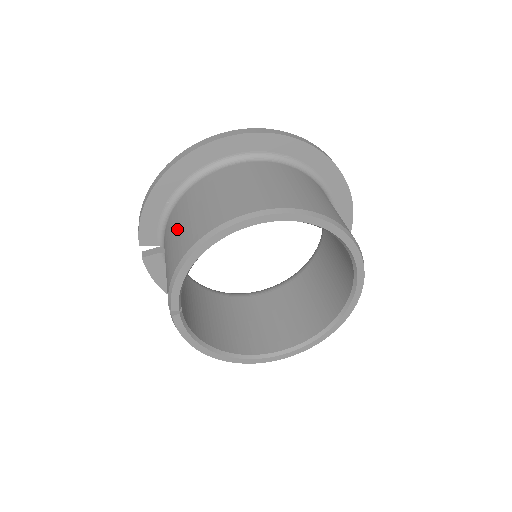
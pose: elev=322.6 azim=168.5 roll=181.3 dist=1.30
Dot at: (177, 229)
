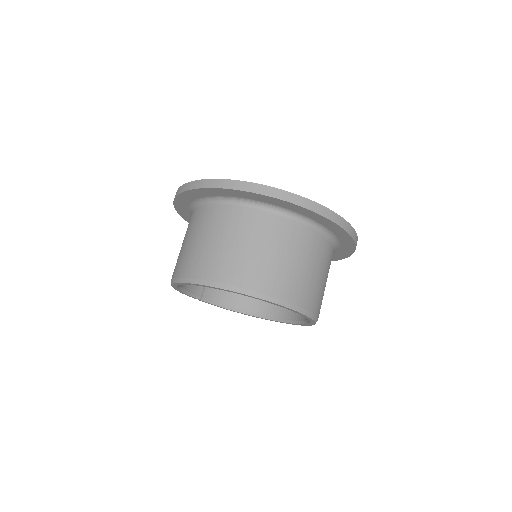
Dot at: occluded
